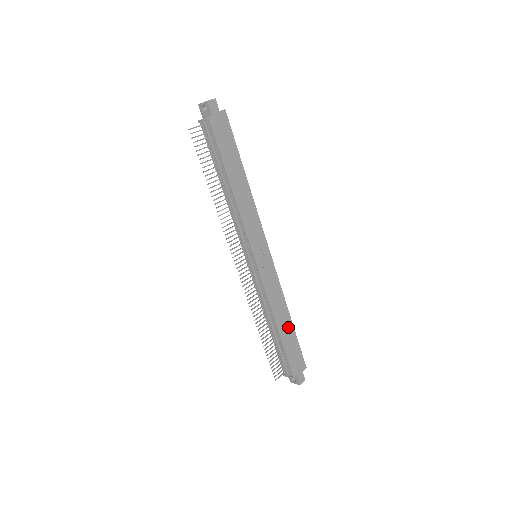
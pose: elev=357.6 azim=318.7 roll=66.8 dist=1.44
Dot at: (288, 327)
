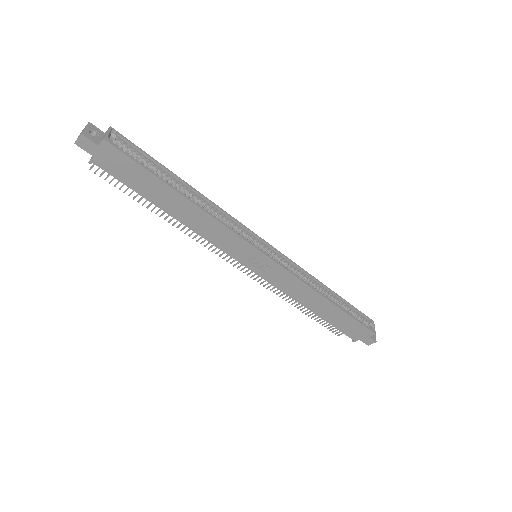
Dot at: (330, 309)
